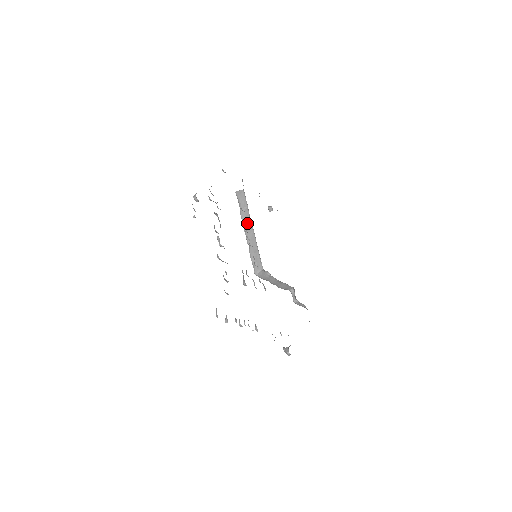
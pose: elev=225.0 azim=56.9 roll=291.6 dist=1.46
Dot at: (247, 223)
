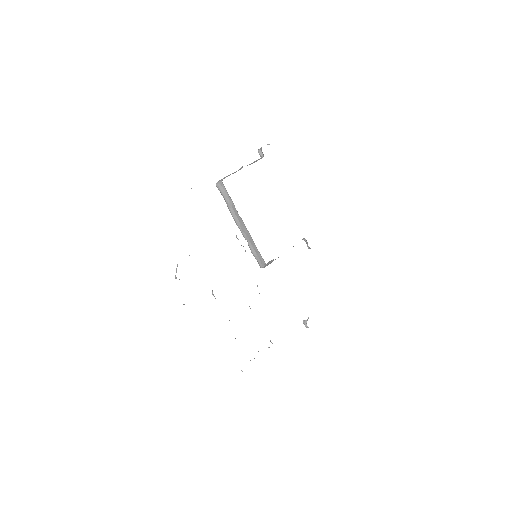
Dot at: (238, 219)
